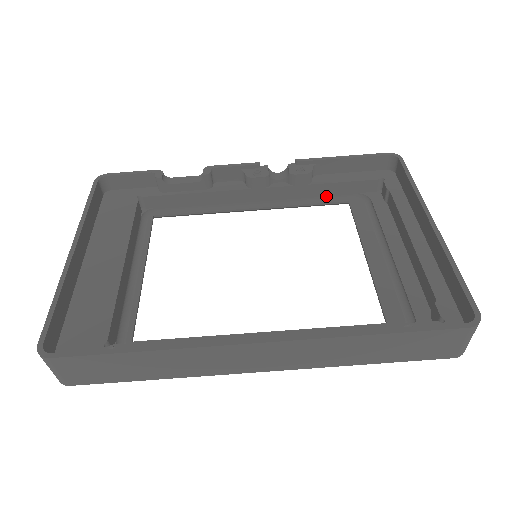
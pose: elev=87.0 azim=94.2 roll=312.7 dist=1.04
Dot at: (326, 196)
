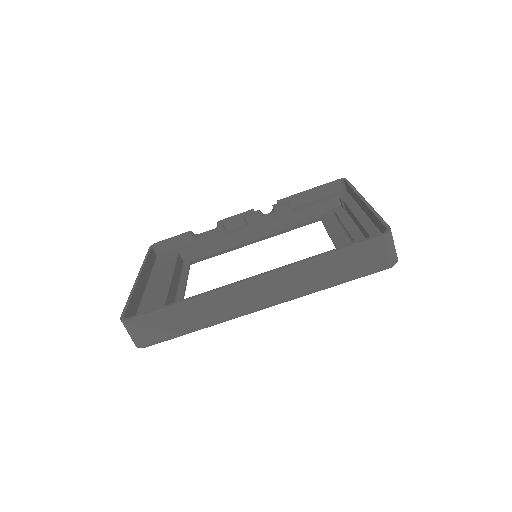
Dot at: (304, 219)
